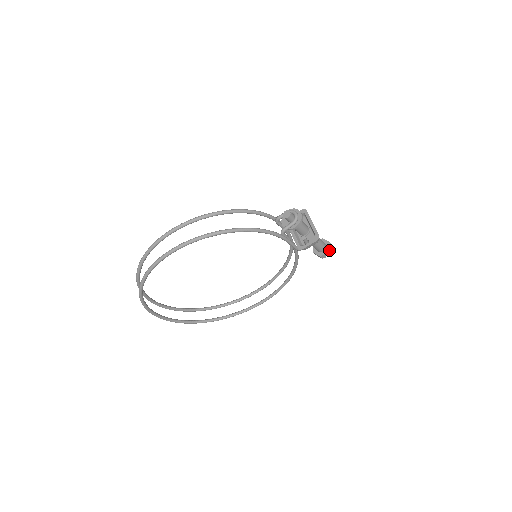
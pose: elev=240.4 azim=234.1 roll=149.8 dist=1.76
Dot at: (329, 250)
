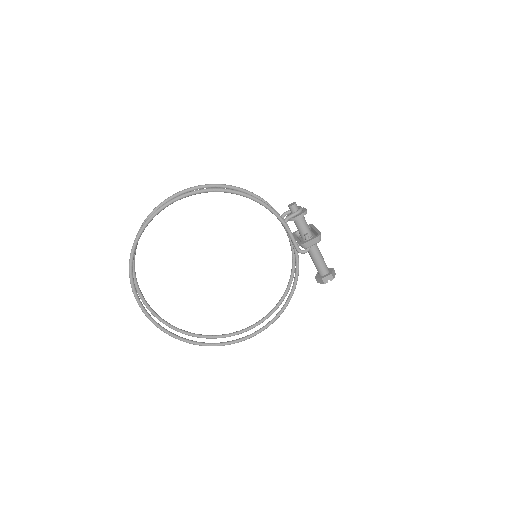
Dot at: (332, 273)
